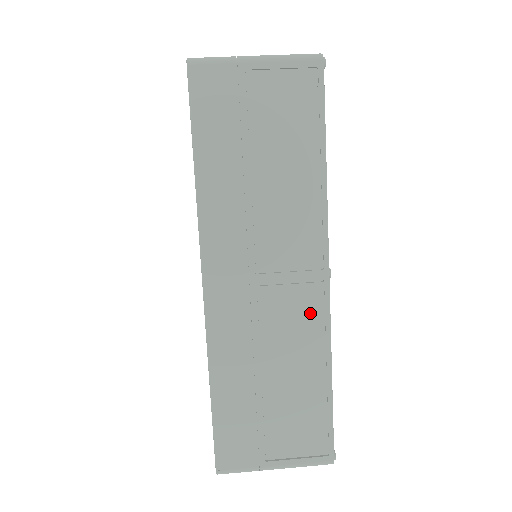
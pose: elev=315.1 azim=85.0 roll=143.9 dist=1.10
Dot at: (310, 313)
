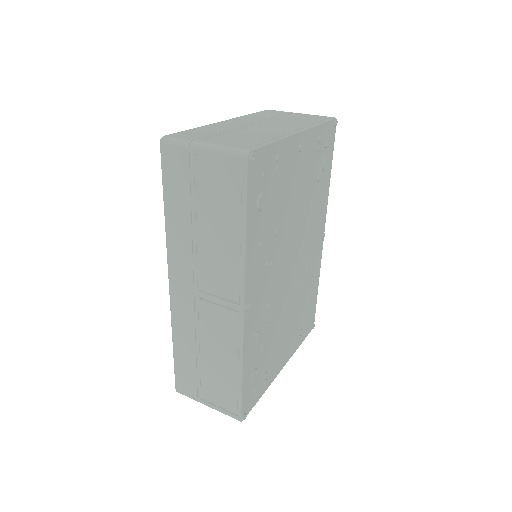
Dot at: (230, 328)
